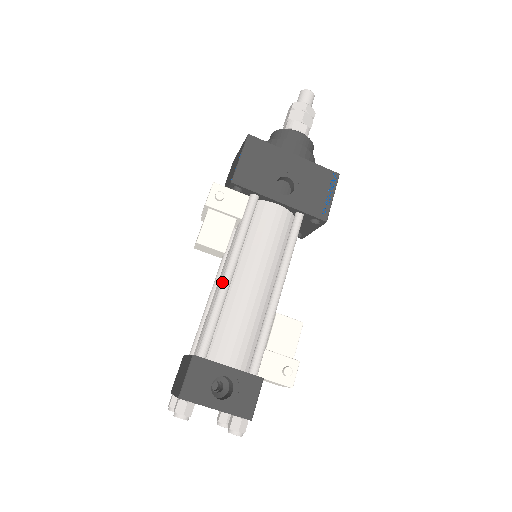
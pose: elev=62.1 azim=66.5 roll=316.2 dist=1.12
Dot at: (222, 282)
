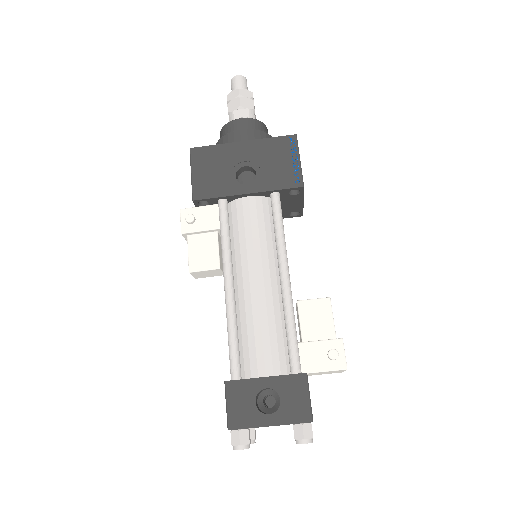
Dot at: (225, 298)
